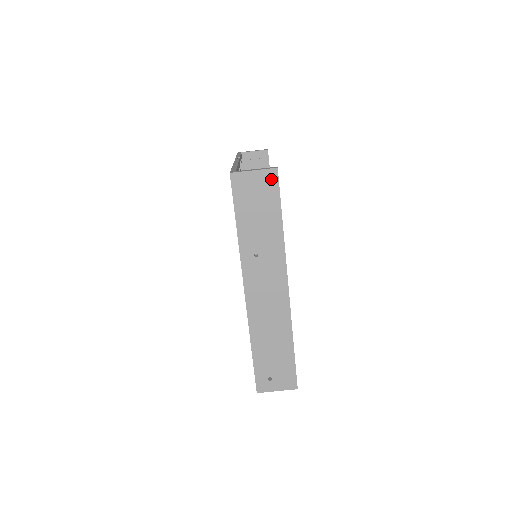
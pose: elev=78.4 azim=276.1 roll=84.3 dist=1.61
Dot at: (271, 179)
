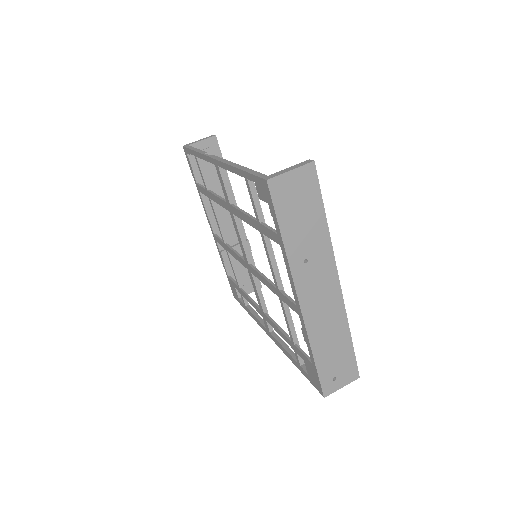
Dot at: (309, 175)
